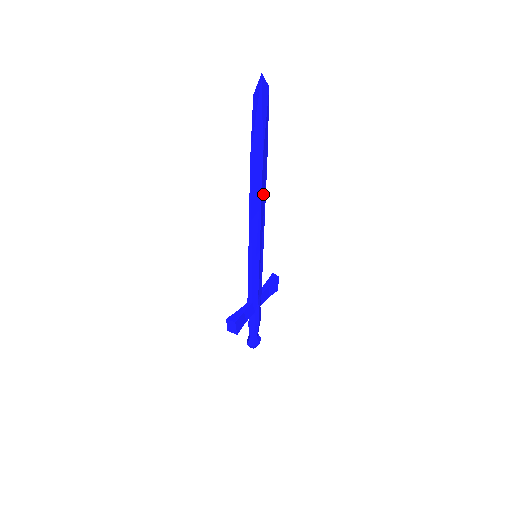
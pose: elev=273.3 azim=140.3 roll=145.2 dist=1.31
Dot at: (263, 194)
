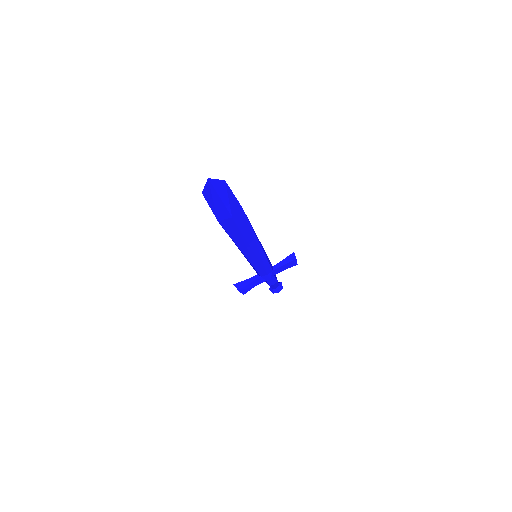
Dot at: (247, 231)
